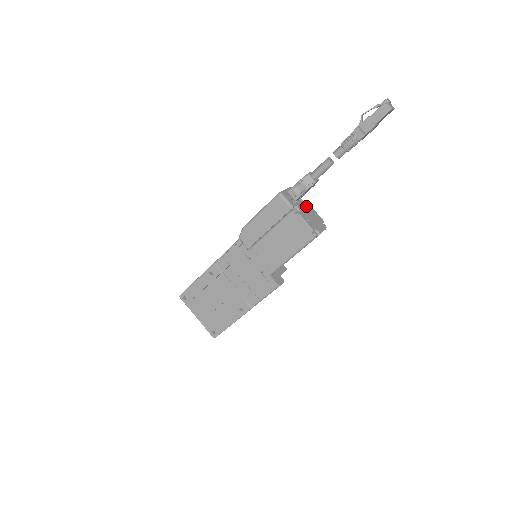
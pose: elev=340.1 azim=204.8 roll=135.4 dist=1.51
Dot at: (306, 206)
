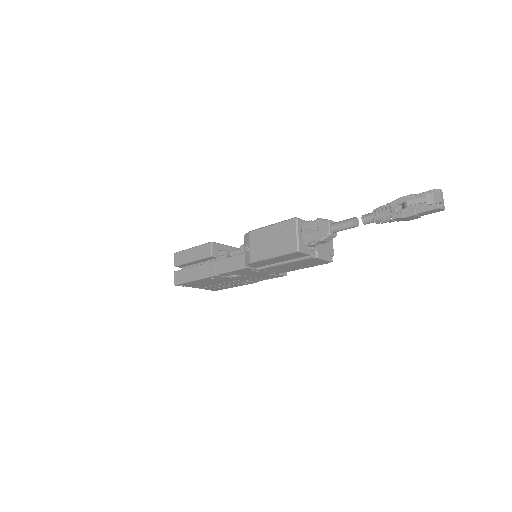
Dot at: occluded
